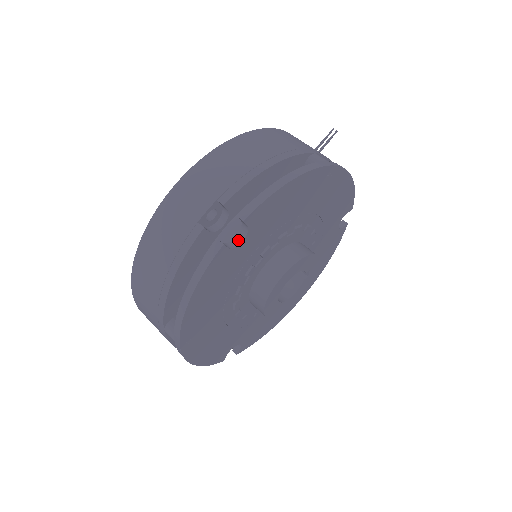
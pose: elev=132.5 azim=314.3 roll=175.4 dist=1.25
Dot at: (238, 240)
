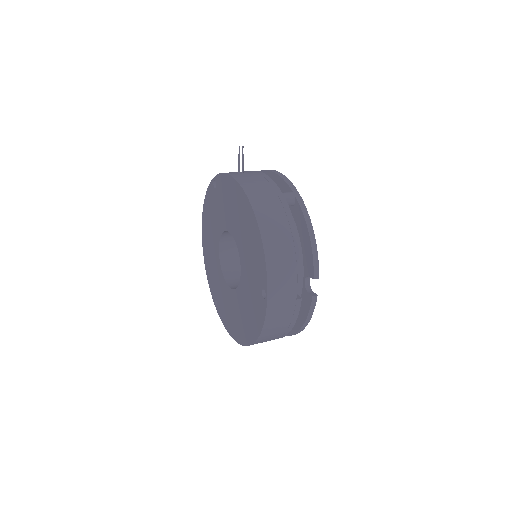
Dot at: (307, 282)
